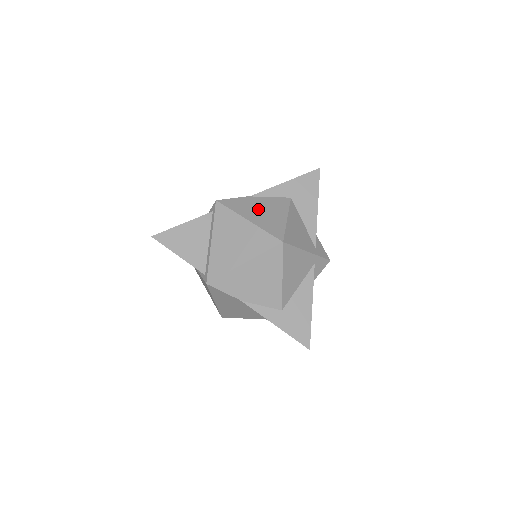
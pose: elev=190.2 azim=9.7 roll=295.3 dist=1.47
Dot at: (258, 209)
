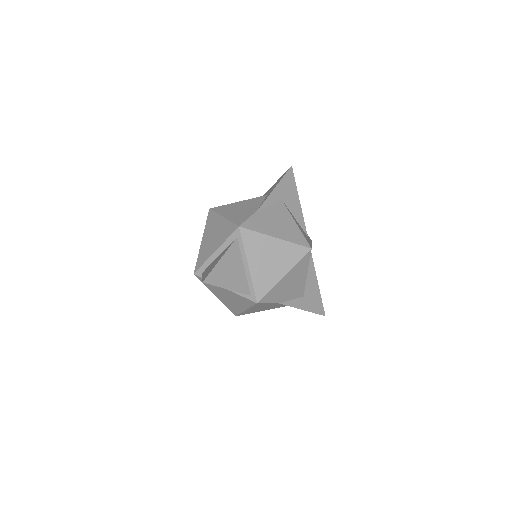
Dot at: (273, 223)
